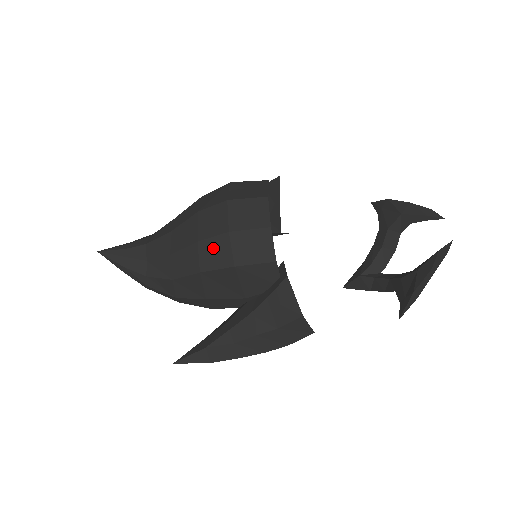
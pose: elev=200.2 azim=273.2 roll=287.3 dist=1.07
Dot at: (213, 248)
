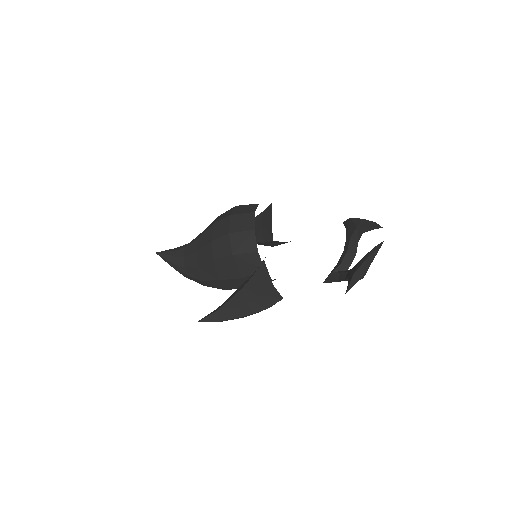
Dot at: (220, 244)
